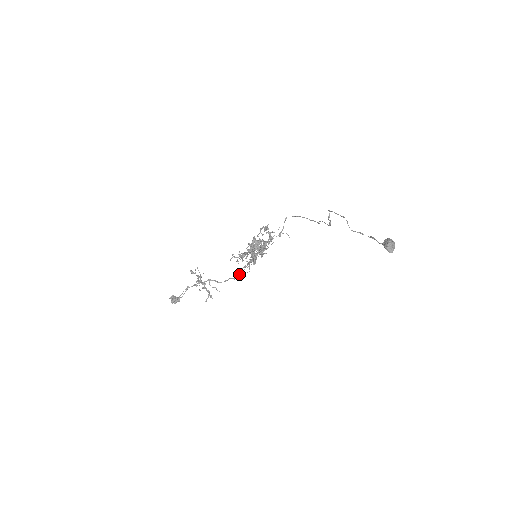
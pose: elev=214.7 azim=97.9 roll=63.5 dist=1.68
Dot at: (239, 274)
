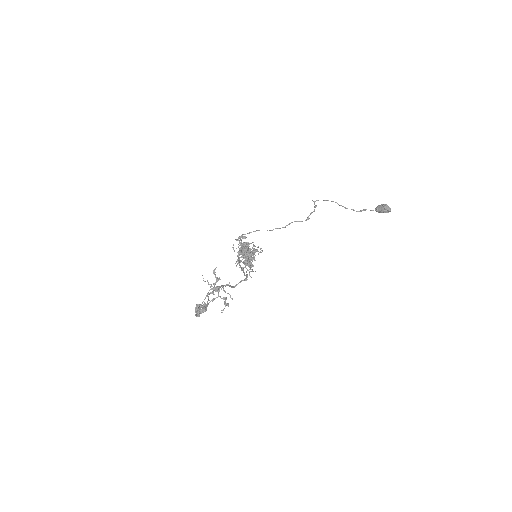
Dot at: (255, 271)
